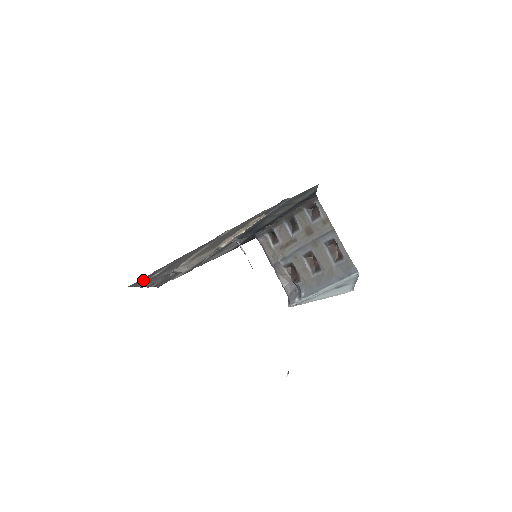
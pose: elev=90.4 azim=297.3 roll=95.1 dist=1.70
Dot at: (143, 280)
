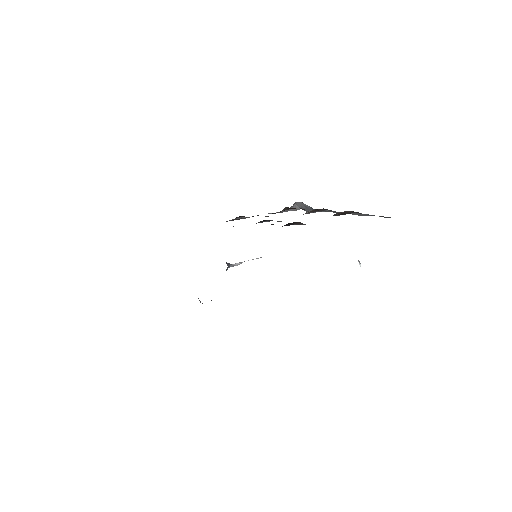
Dot at: occluded
